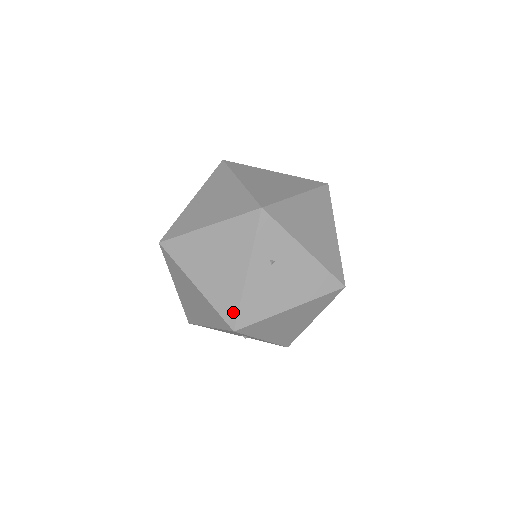
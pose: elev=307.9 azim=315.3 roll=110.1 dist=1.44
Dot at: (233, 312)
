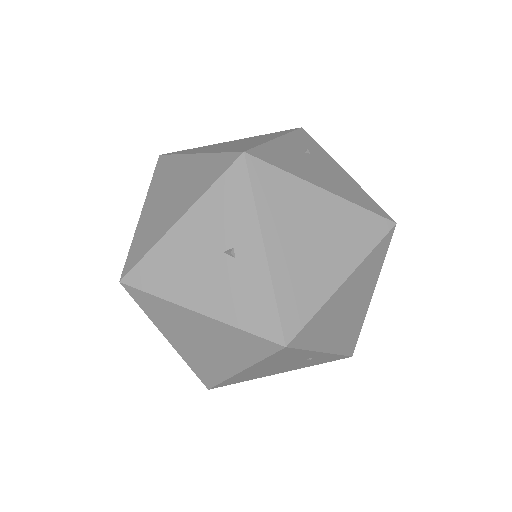
Dot at: (248, 148)
